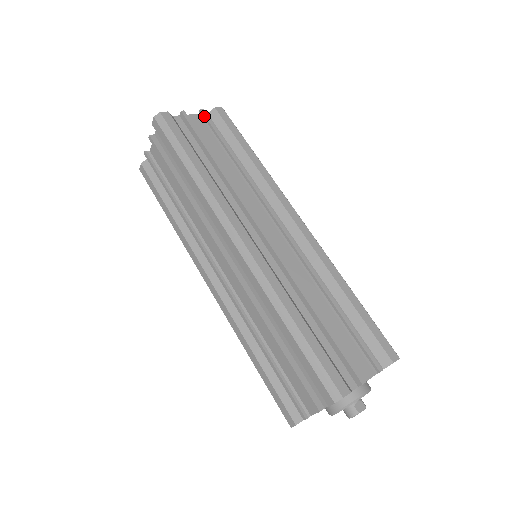
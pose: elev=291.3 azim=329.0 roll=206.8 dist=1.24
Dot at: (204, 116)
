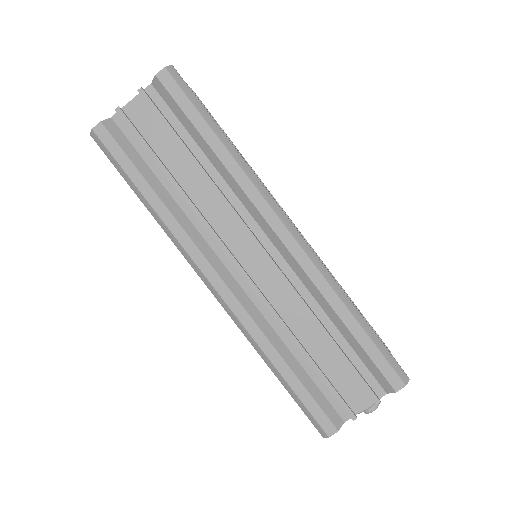
Dot at: occluded
